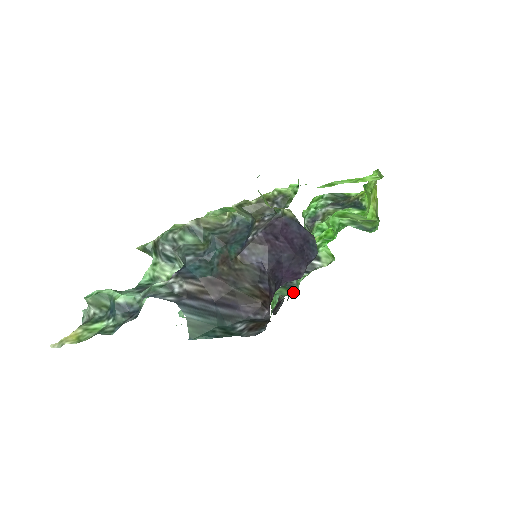
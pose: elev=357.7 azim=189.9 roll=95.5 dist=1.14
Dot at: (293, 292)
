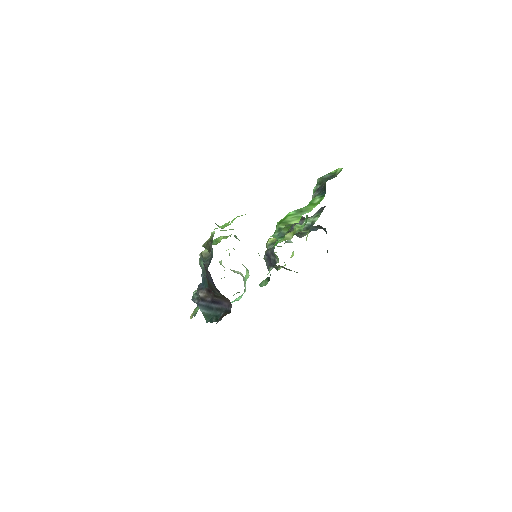
Dot at: (267, 282)
